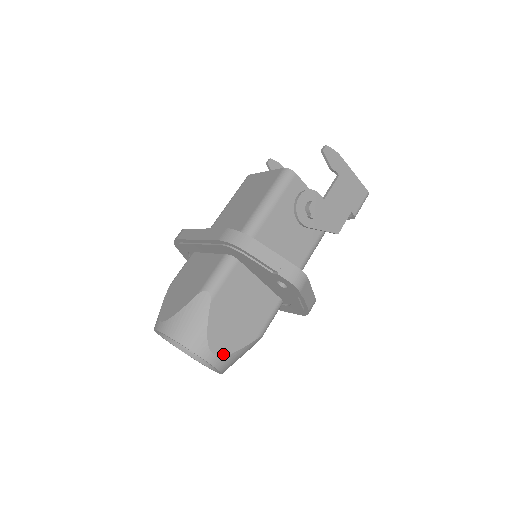
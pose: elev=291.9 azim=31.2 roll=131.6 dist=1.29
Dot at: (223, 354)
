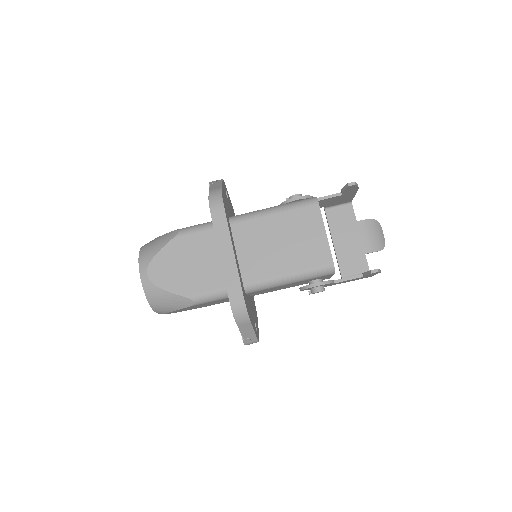
Dot at: occluded
